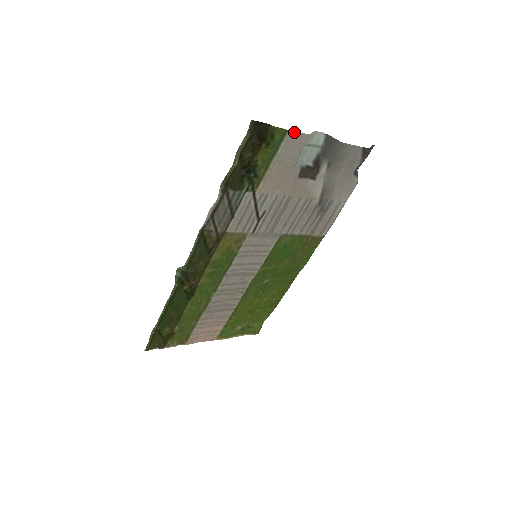
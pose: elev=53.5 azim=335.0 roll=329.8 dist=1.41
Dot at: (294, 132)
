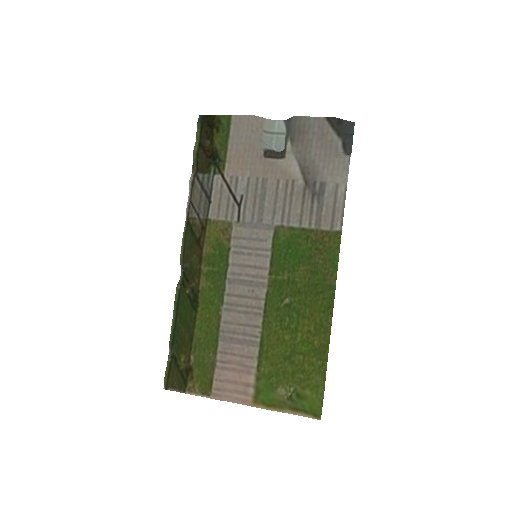
Dot at: (238, 116)
